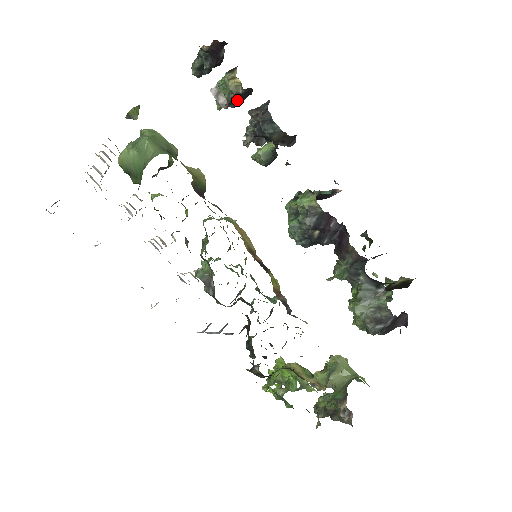
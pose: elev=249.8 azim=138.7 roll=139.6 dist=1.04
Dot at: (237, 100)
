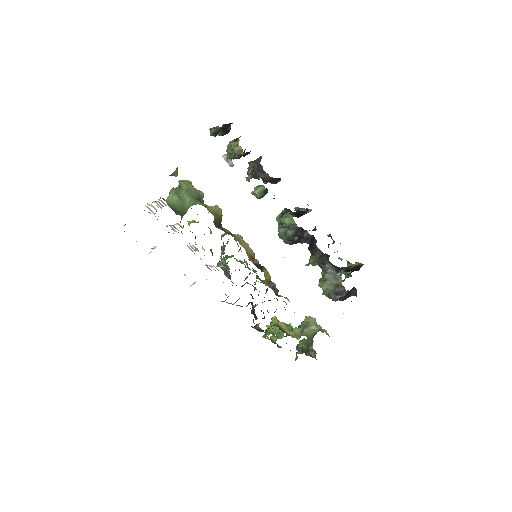
Dot at: occluded
